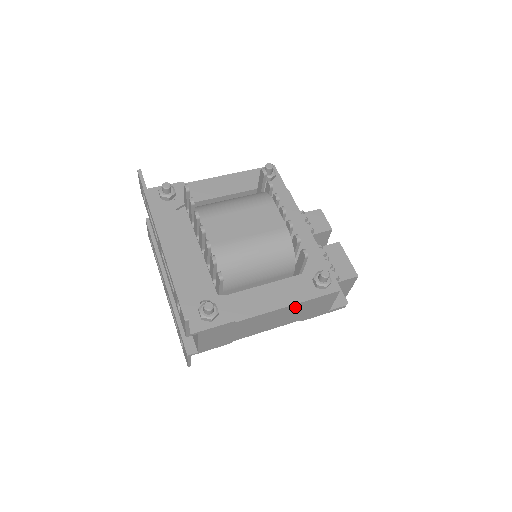
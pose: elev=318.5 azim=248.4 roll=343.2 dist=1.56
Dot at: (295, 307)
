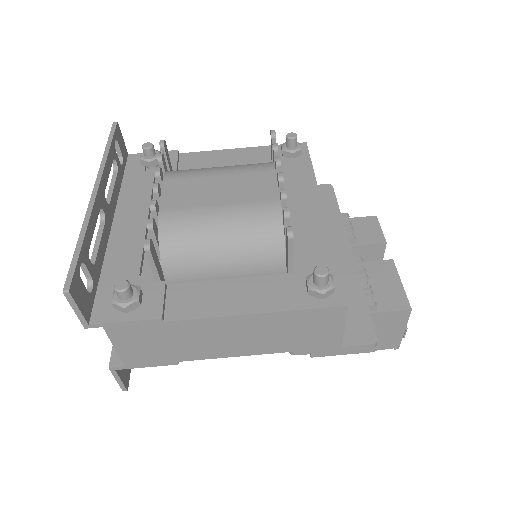
Dot at: (268, 320)
